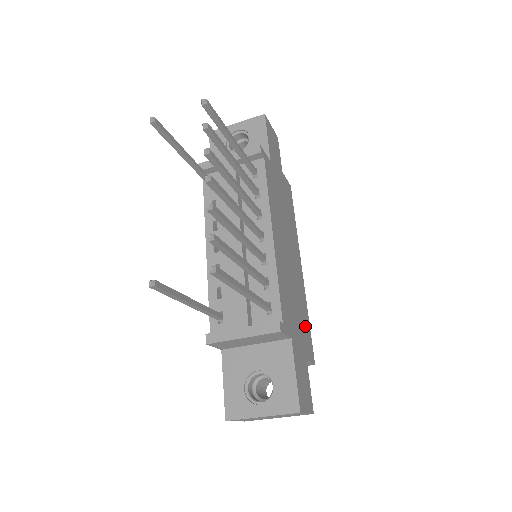
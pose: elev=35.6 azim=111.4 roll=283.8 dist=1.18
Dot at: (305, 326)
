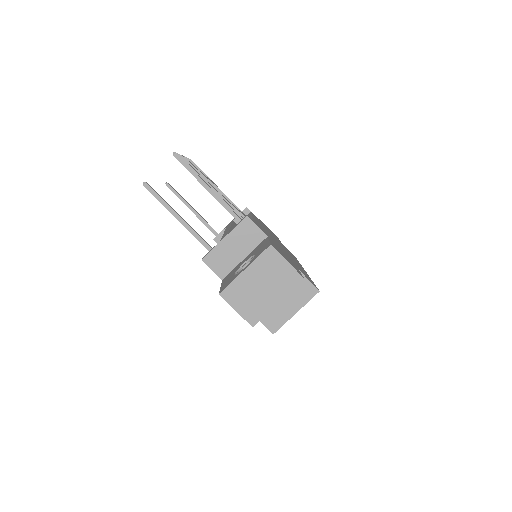
Dot at: (302, 271)
